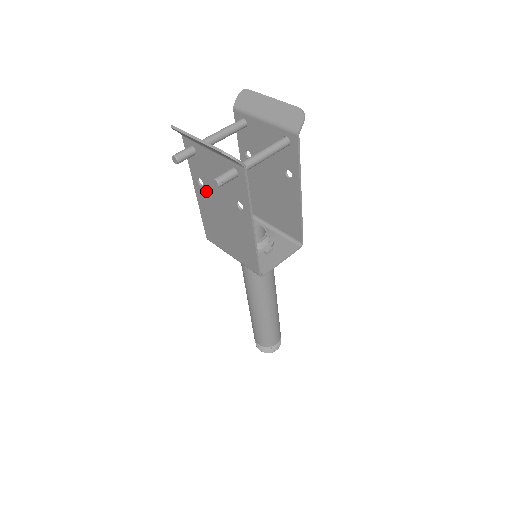
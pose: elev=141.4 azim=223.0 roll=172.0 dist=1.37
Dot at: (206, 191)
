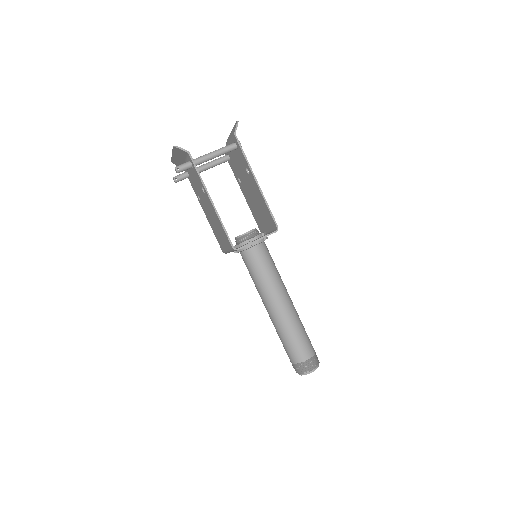
Dot at: (202, 202)
